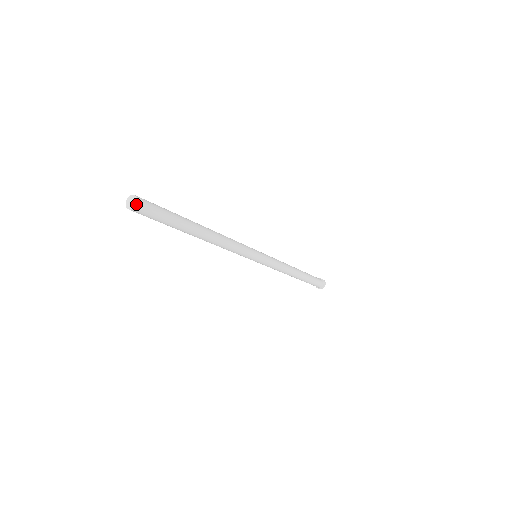
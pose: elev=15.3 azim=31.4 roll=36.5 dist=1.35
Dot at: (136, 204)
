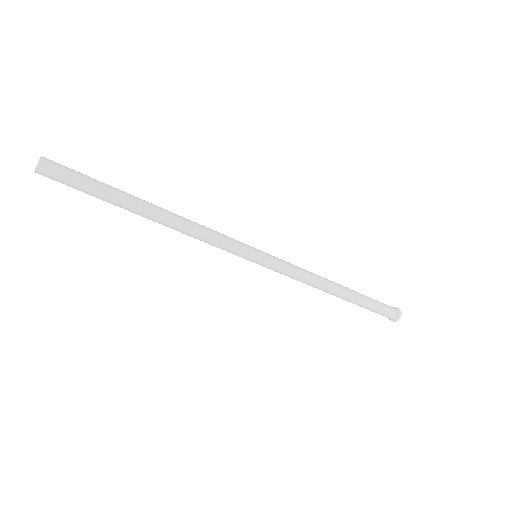
Dot at: (41, 158)
